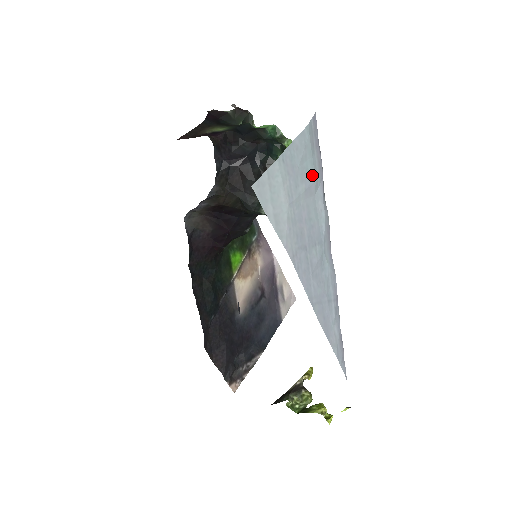
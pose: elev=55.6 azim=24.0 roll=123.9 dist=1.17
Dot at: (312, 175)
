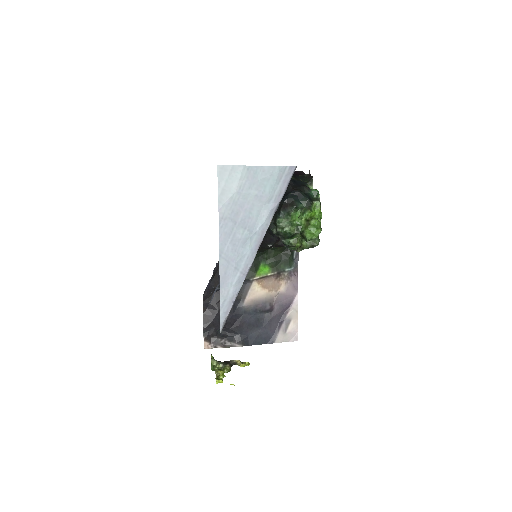
Dot at: (268, 192)
